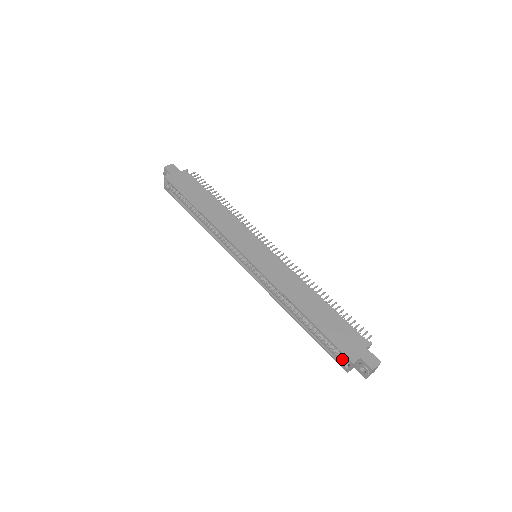
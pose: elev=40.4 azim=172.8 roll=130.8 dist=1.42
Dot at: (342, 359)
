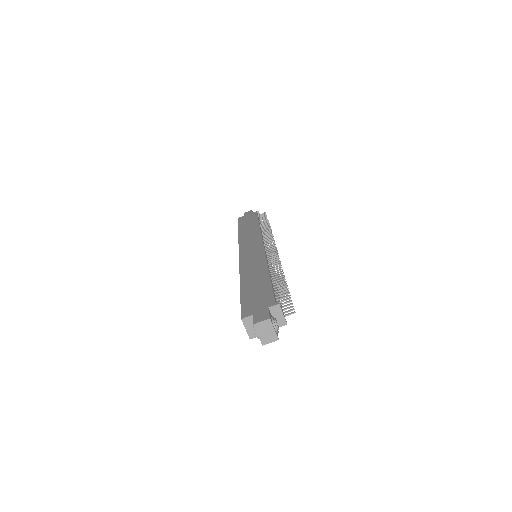
Dot at: occluded
